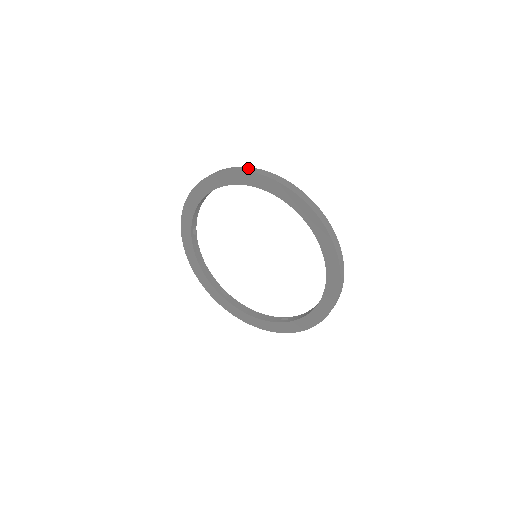
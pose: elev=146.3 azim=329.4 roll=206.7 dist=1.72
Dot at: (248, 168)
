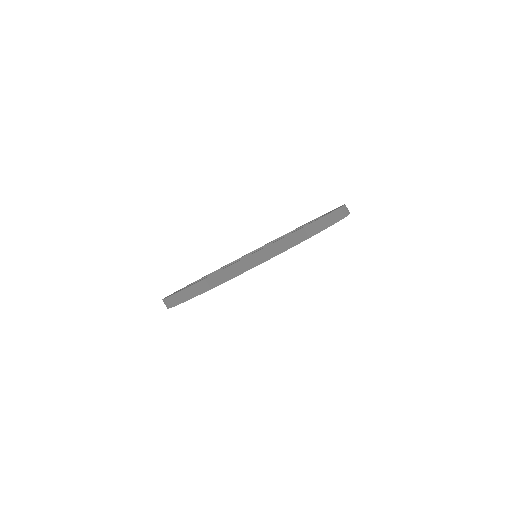
Dot at: (168, 302)
